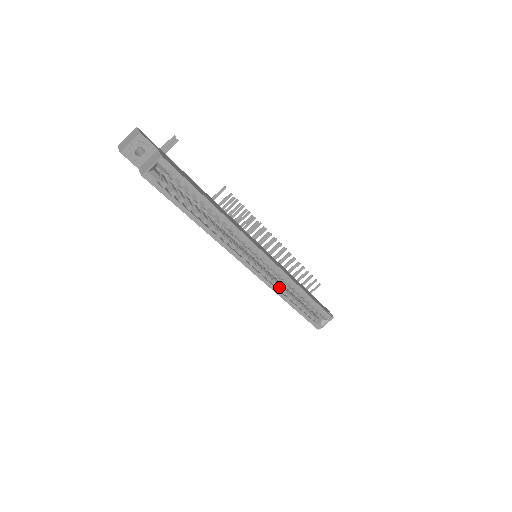
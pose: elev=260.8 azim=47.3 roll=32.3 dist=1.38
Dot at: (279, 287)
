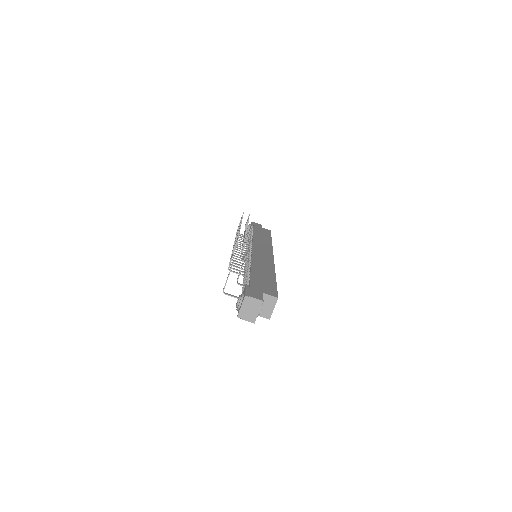
Dot at: occluded
